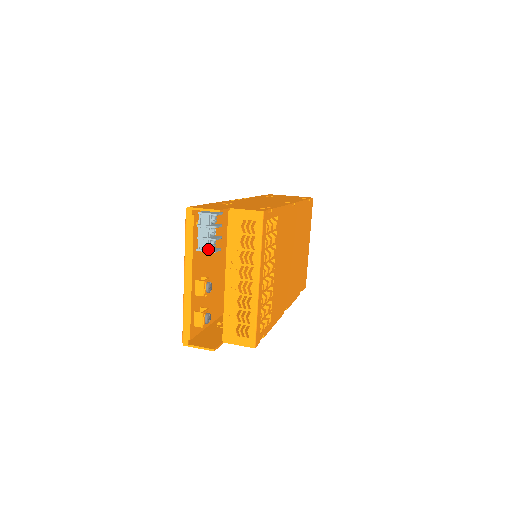
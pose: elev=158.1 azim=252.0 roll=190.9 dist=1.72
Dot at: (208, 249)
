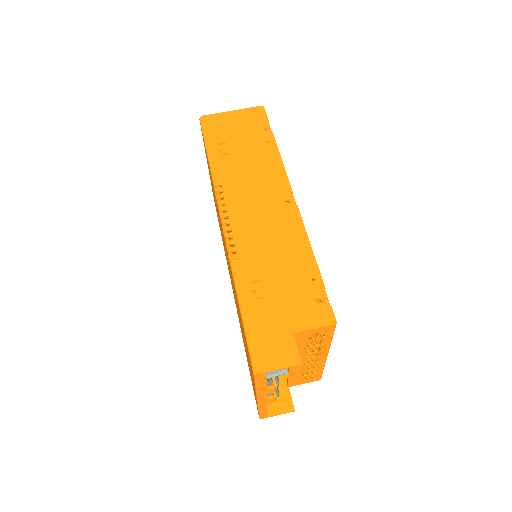
Dot at: occluded
